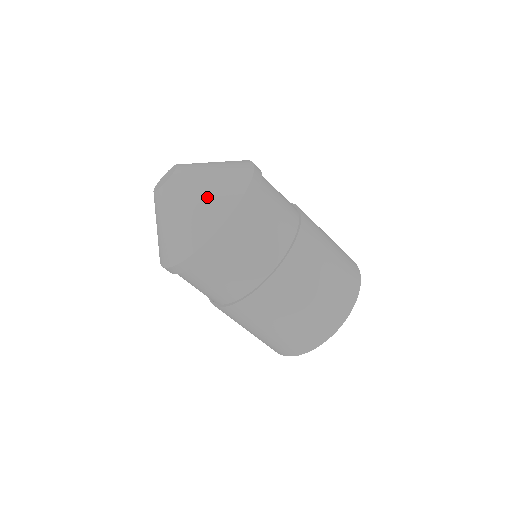
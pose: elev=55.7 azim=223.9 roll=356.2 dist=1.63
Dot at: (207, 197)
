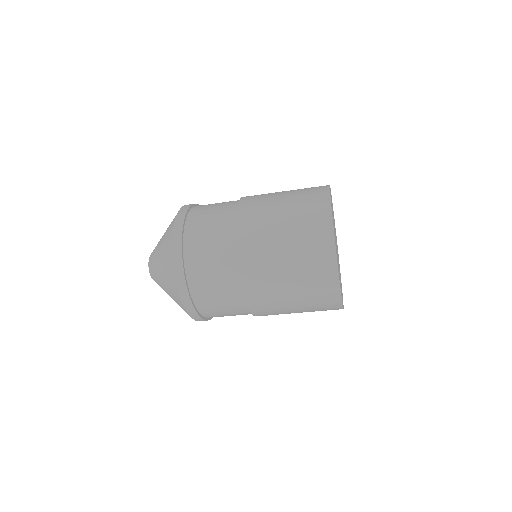
Dot at: occluded
